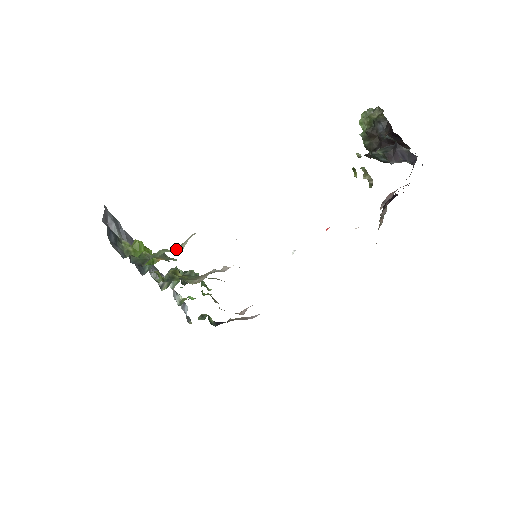
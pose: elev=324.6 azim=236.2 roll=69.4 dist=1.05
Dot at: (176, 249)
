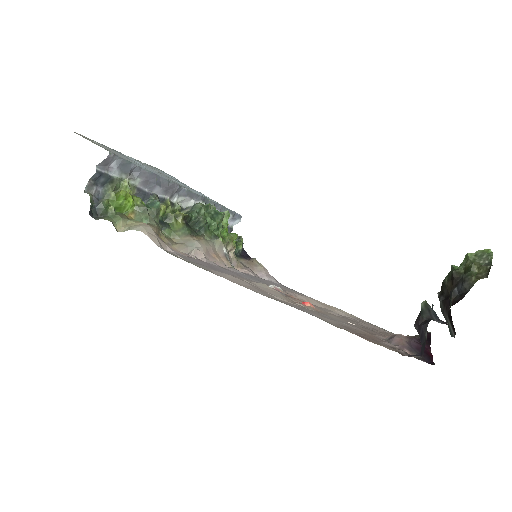
Dot at: (128, 224)
